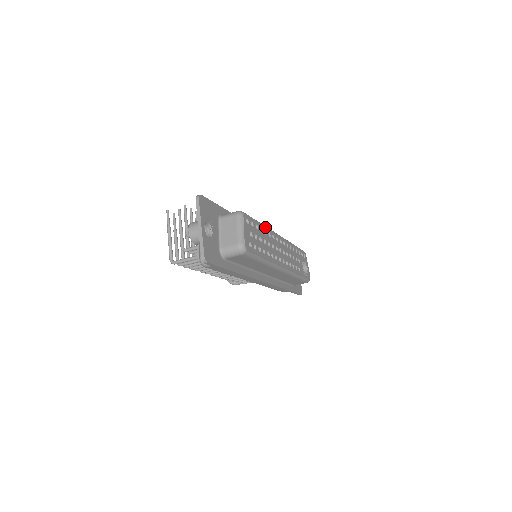
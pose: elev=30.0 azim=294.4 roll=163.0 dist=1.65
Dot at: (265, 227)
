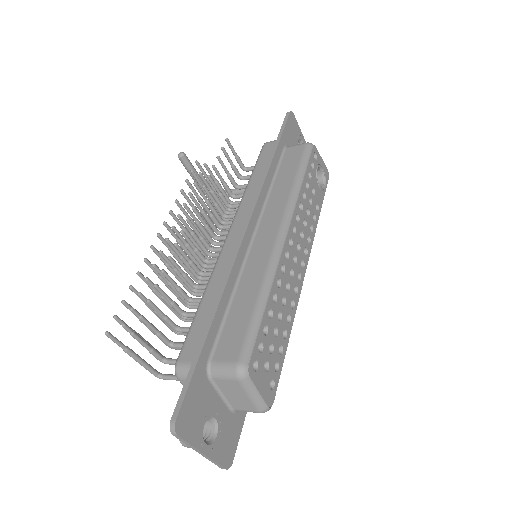
Dot at: (271, 290)
